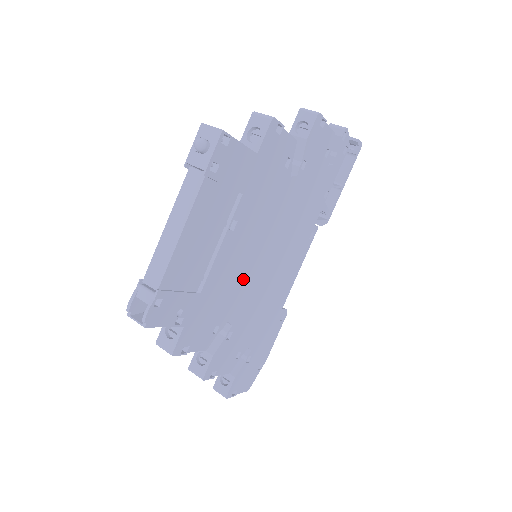
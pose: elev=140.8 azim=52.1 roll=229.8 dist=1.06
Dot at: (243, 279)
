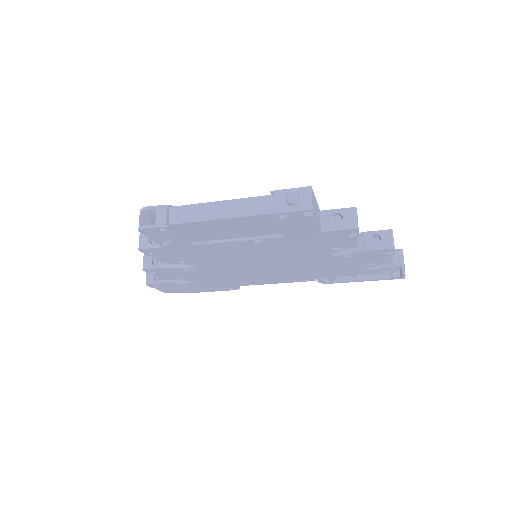
Dot at: (230, 260)
